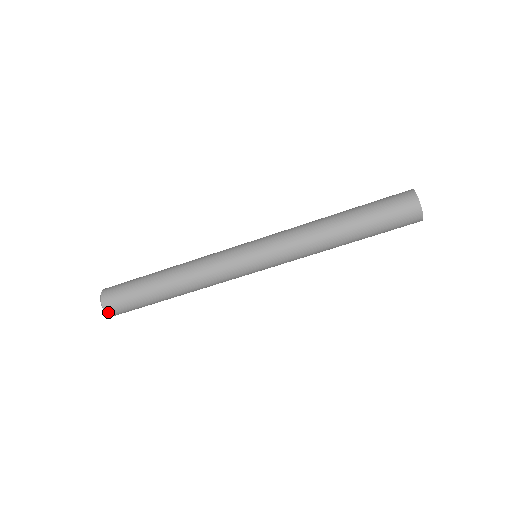
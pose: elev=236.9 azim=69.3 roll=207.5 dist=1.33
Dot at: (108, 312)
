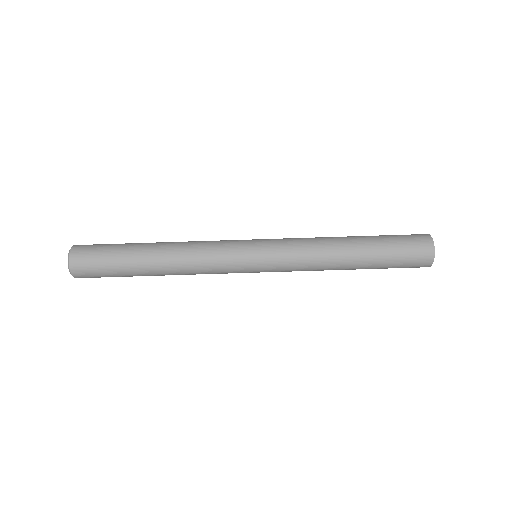
Dot at: (71, 260)
